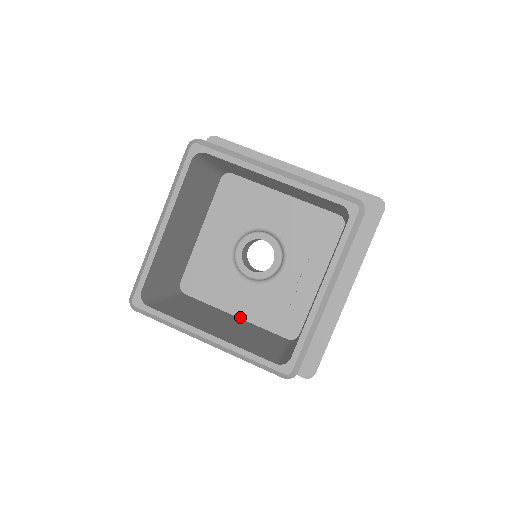
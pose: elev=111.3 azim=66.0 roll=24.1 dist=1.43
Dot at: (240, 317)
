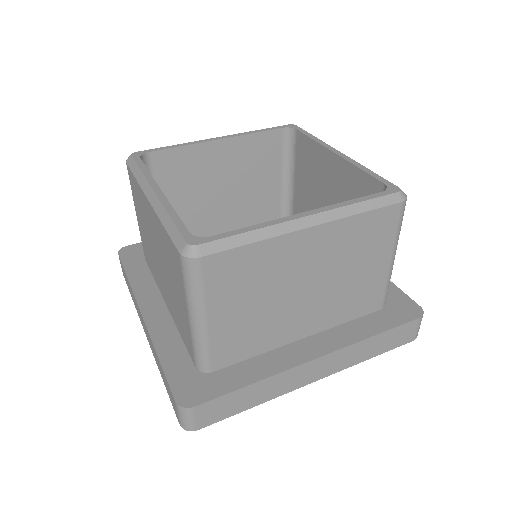
Dot at: occluded
